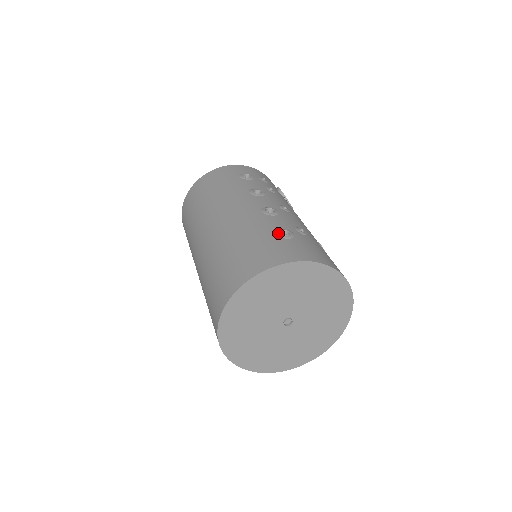
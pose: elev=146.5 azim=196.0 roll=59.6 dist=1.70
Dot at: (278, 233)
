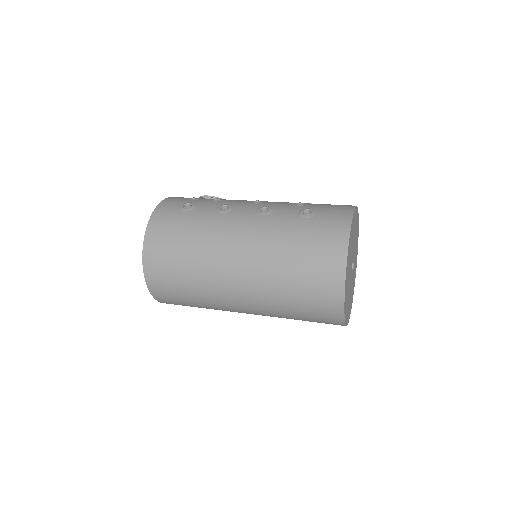
Dot at: (306, 216)
